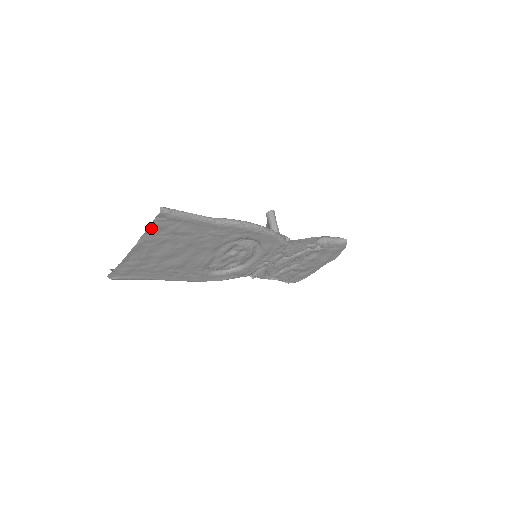
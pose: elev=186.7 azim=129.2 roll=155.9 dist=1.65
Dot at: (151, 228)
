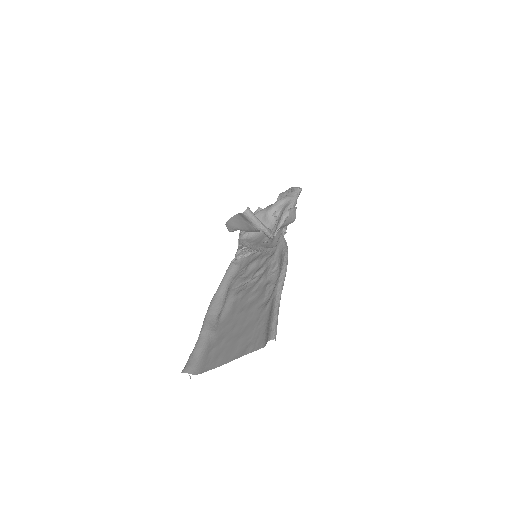
Dot at: (256, 348)
